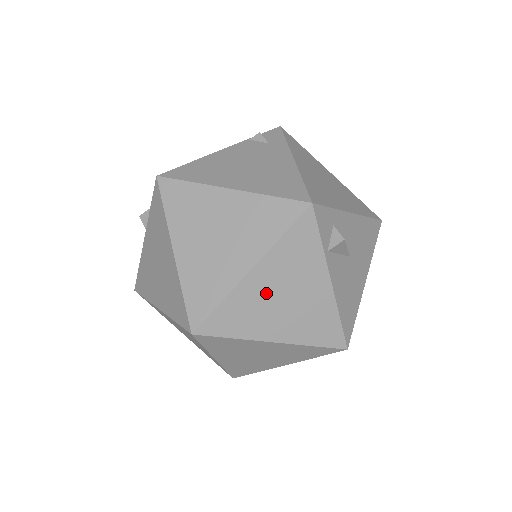
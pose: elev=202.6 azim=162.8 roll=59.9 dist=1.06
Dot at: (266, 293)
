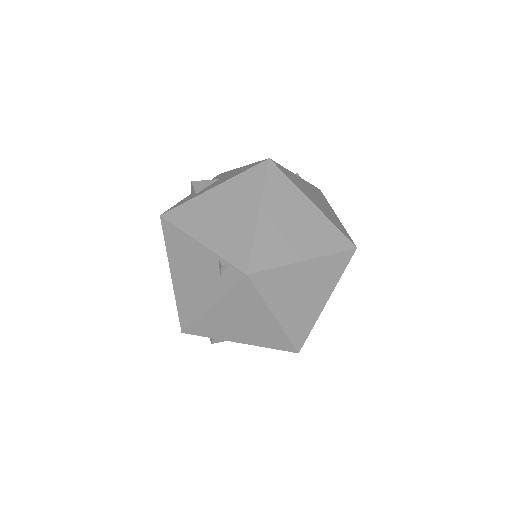
Dot at: occluded
